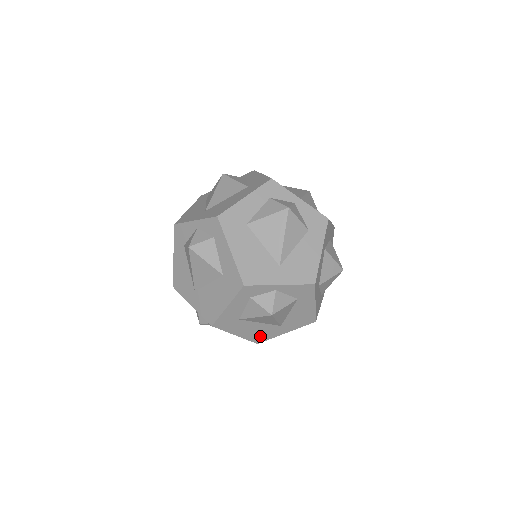
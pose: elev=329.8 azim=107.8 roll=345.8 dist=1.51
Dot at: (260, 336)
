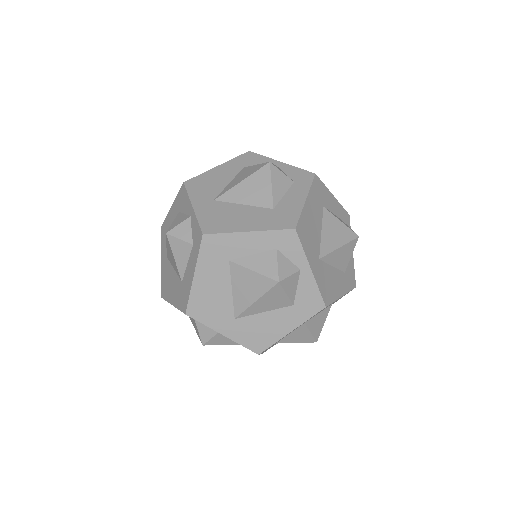
Dot at: occluded
